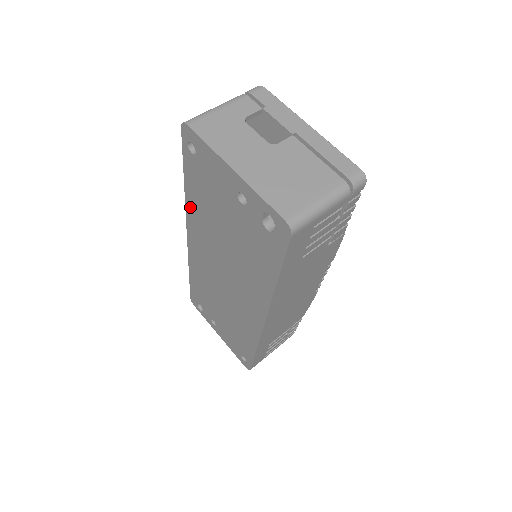
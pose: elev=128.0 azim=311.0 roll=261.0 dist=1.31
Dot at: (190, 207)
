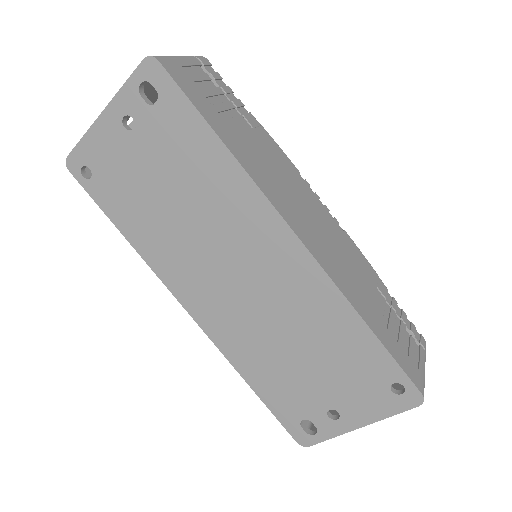
Dot at: (147, 253)
